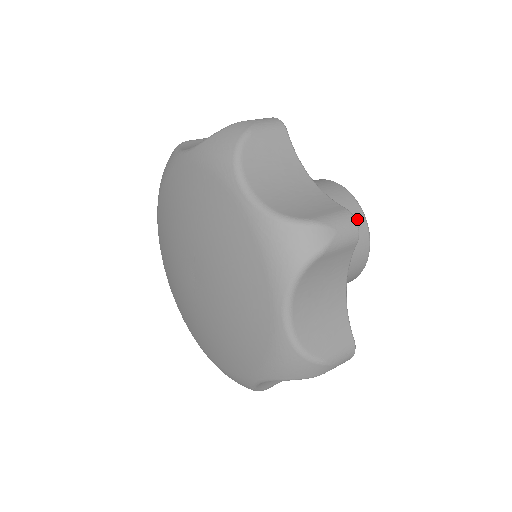
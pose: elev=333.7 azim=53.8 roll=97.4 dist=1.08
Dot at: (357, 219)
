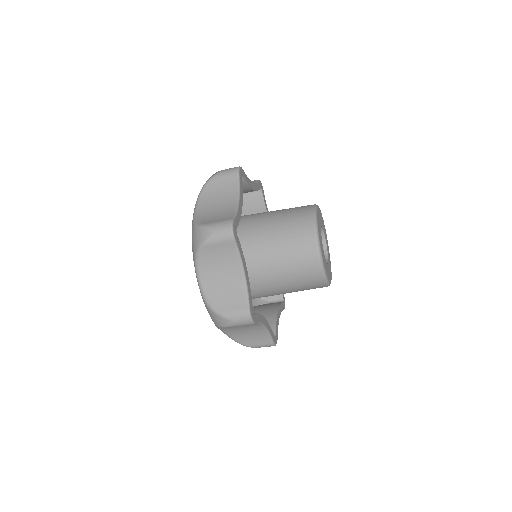
Dot at: (306, 207)
